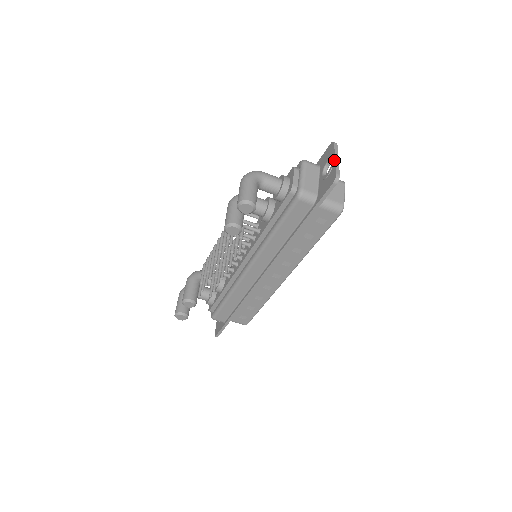
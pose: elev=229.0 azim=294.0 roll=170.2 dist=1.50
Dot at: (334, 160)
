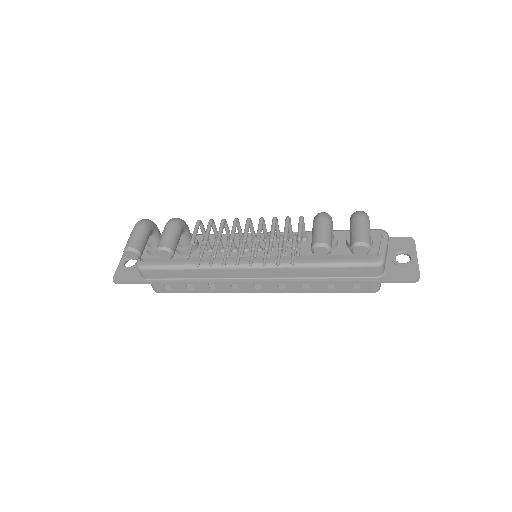
Dot at: (417, 259)
